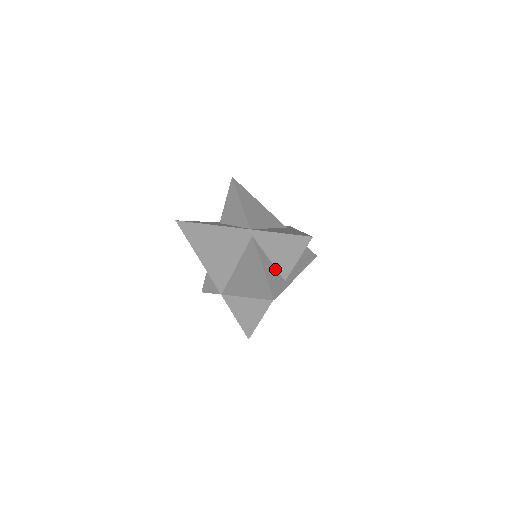
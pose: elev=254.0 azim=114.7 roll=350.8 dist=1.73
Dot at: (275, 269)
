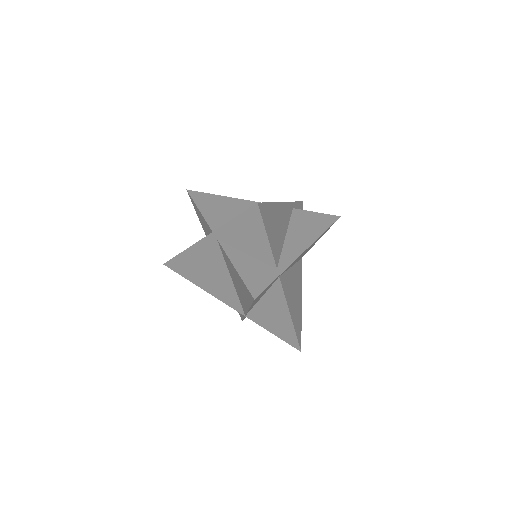
Dot at: (258, 261)
